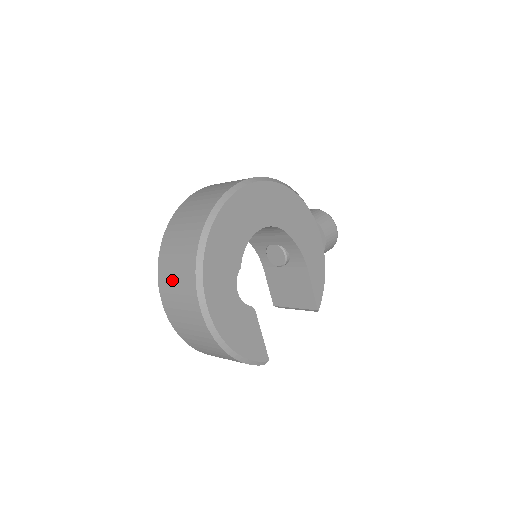
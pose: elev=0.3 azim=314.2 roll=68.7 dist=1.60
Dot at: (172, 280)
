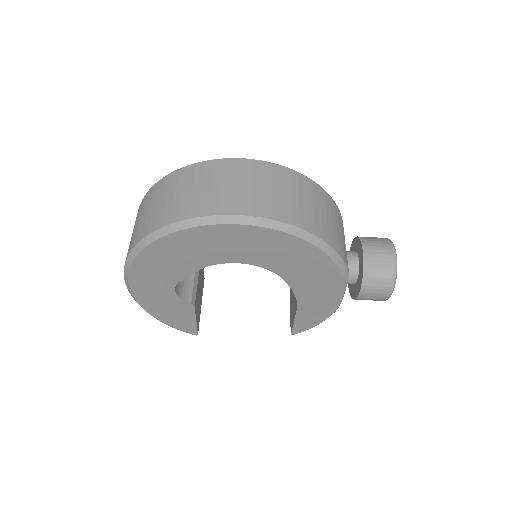
Dot at: occluded
